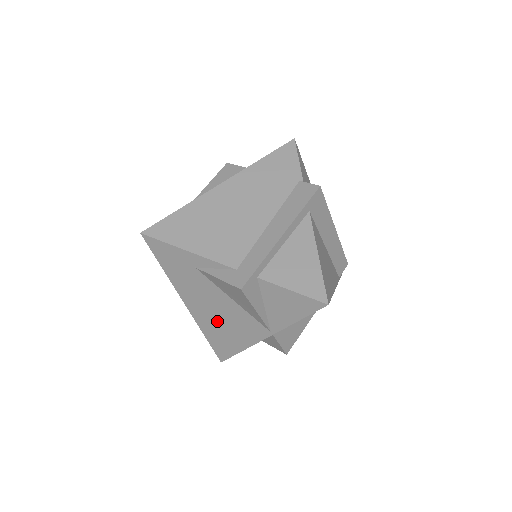
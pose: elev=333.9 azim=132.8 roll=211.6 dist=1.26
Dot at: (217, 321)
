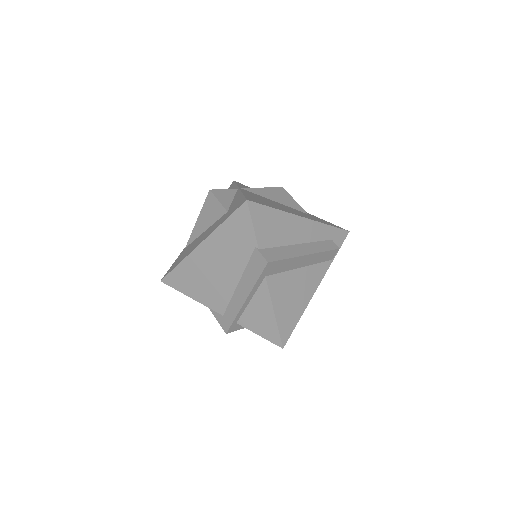
Dot at: occluded
